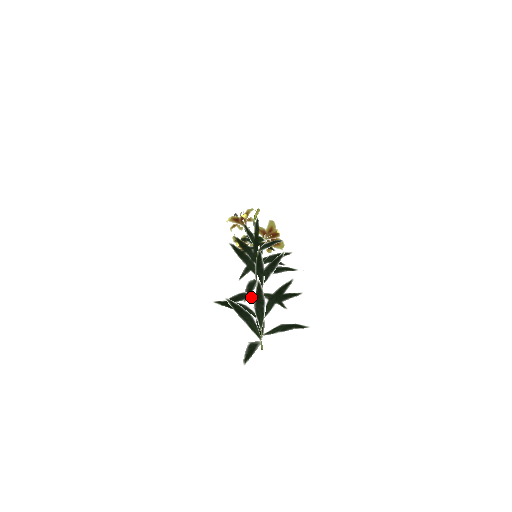
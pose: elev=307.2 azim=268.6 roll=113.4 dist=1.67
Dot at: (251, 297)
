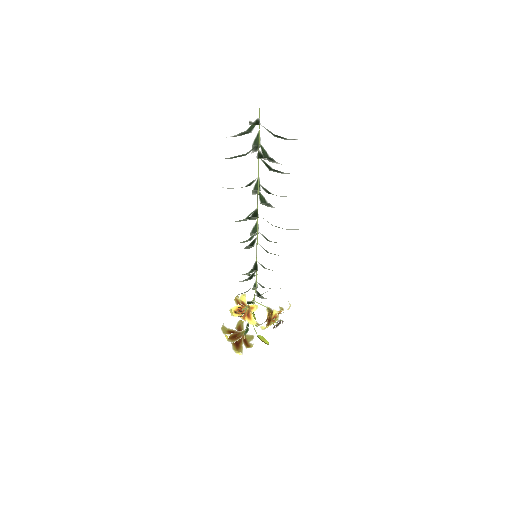
Dot at: occluded
